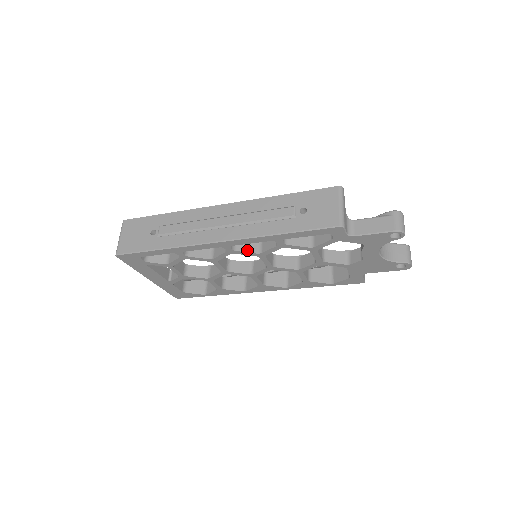
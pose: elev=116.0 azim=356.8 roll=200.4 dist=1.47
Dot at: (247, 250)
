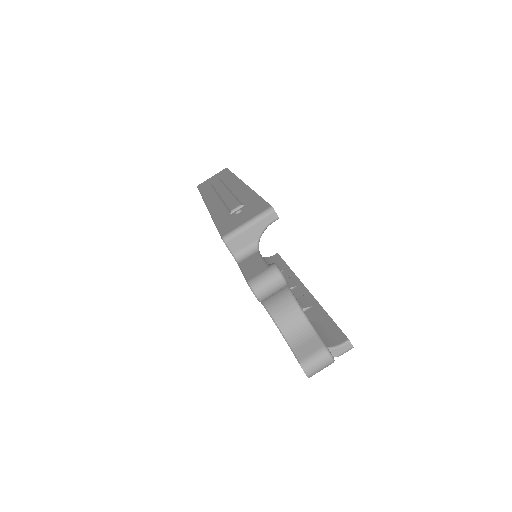
Dot at: occluded
